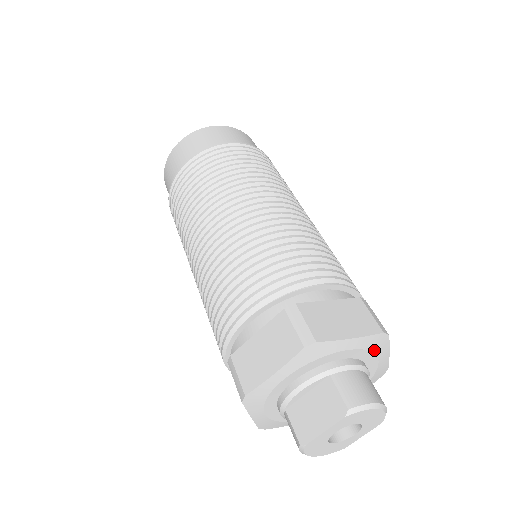
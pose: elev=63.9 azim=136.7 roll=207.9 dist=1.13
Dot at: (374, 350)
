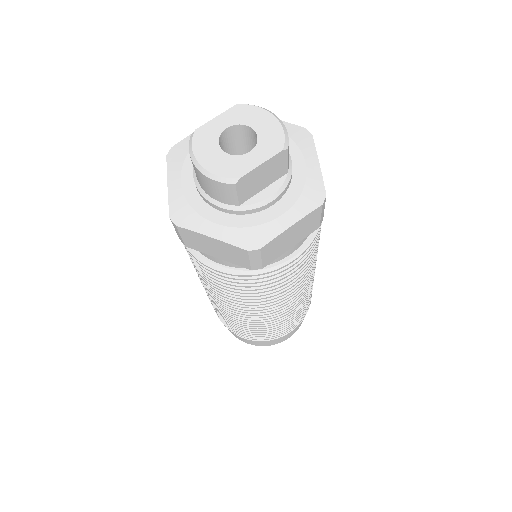
Dot at: (297, 142)
